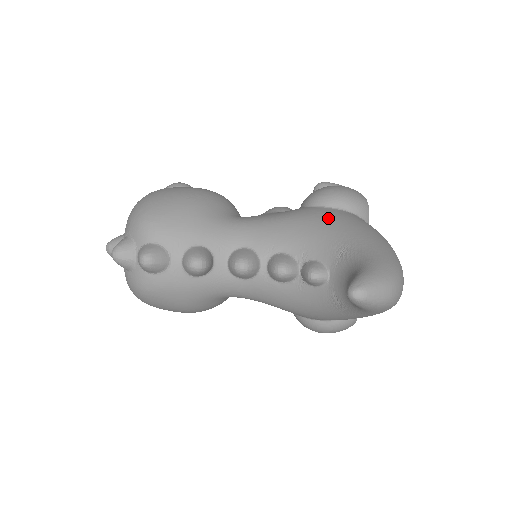
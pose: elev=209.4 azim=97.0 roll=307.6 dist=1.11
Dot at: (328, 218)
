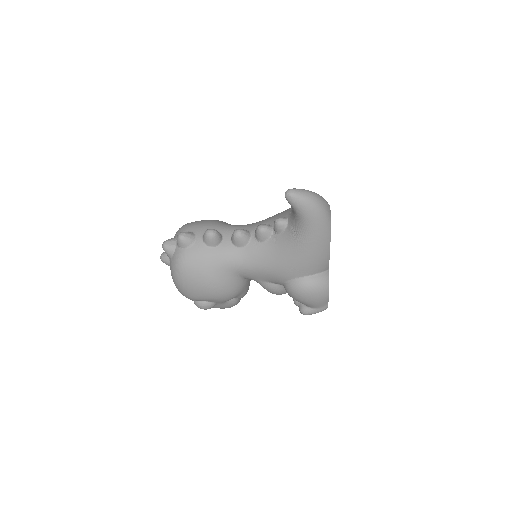
Dot at: occluded
